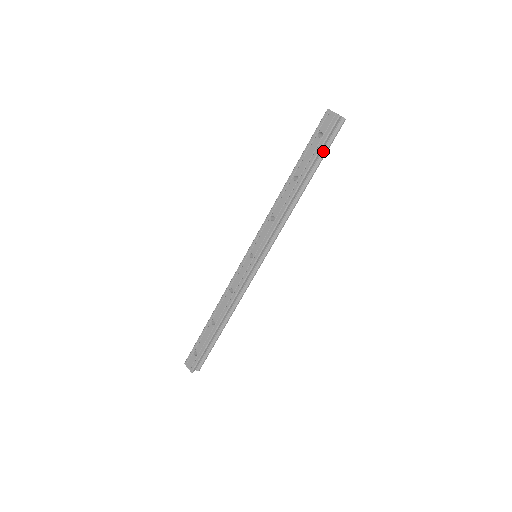
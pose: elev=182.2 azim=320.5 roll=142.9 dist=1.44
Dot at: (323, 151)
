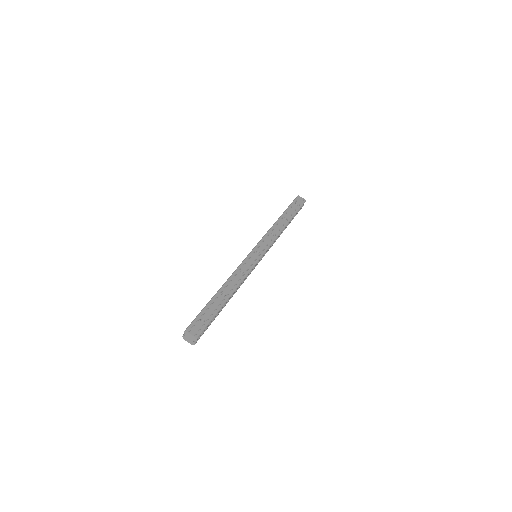
Dot at: occluded
